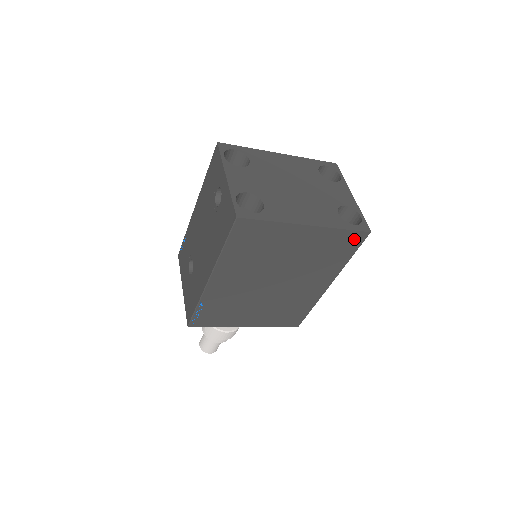
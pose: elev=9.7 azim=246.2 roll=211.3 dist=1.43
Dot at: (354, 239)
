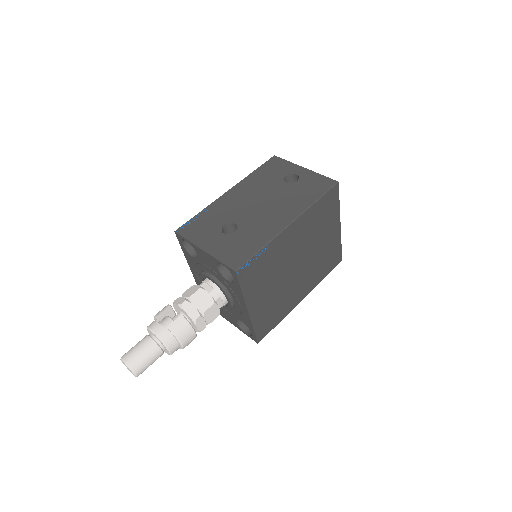
Dot at: (336, 259)
